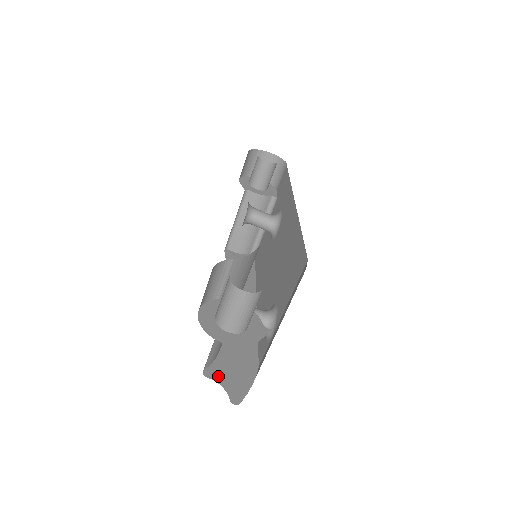
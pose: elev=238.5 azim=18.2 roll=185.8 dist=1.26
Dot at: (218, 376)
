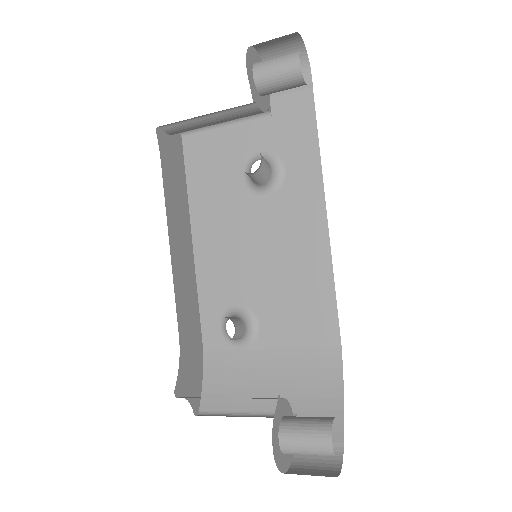
Dot at: (184, 389)
